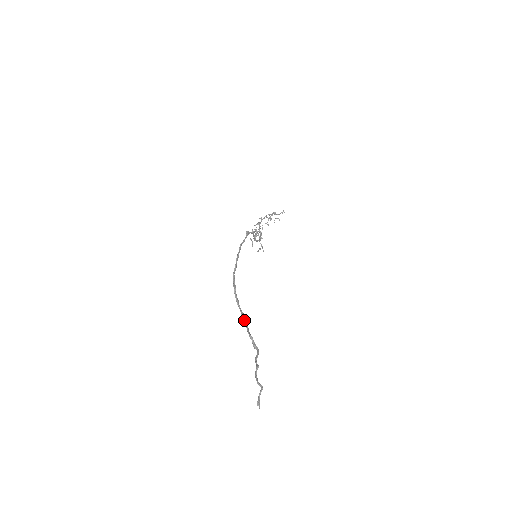
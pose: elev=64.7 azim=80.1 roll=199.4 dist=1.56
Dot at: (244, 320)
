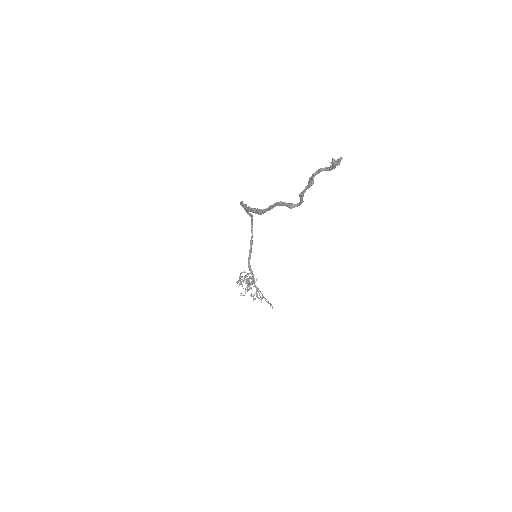
Dot at: occluded
